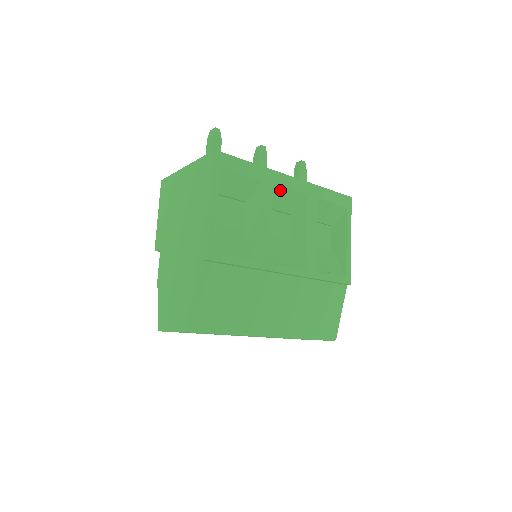
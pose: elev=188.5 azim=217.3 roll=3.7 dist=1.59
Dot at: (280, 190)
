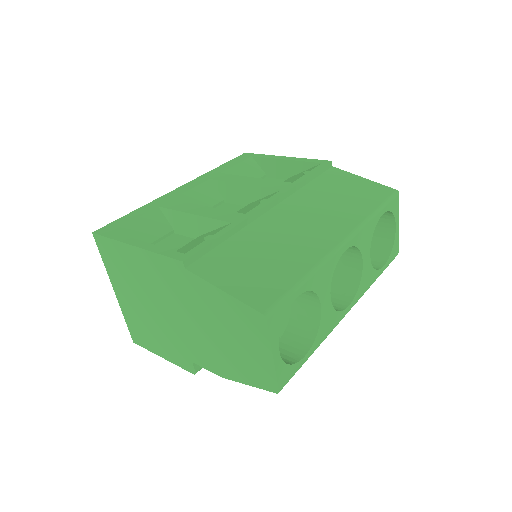
Dot at: (184, 197)
